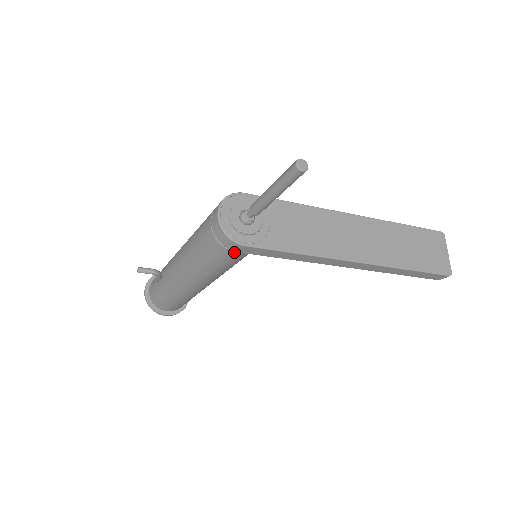
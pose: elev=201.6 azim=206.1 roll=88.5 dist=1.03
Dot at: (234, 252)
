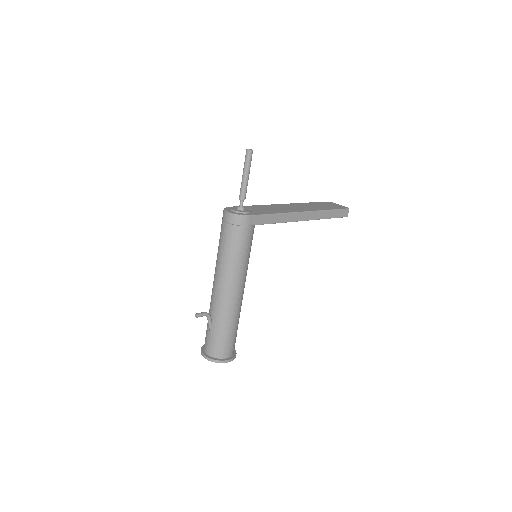
Dot at: (247, 227)
